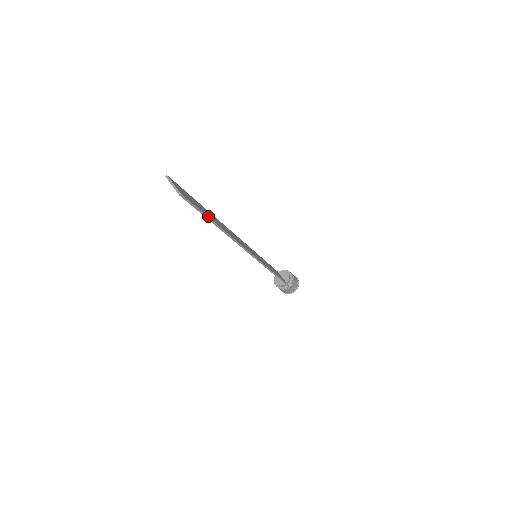
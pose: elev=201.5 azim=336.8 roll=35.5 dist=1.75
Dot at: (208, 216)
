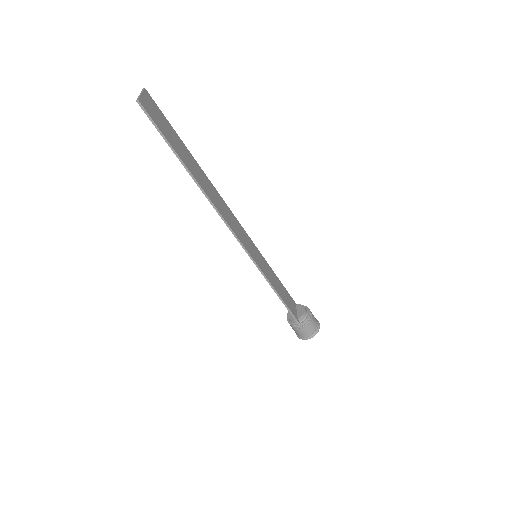
Dot at: (179, 153)
